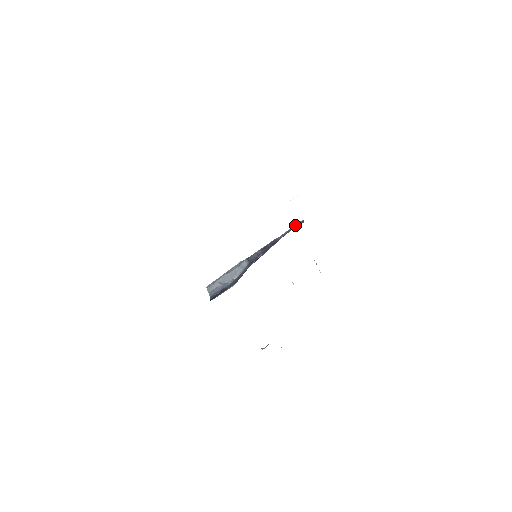
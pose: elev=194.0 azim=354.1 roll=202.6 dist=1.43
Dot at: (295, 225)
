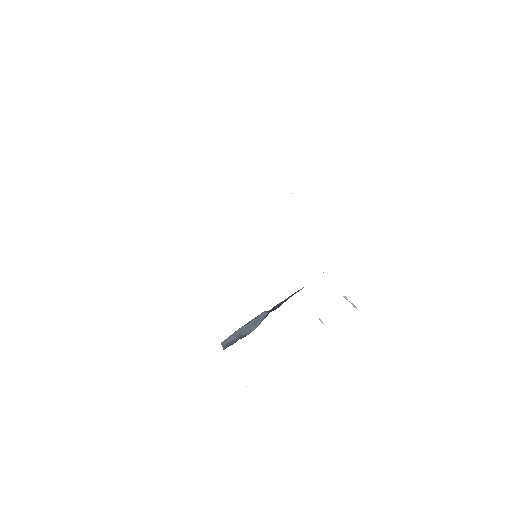
Dot at: occluded
